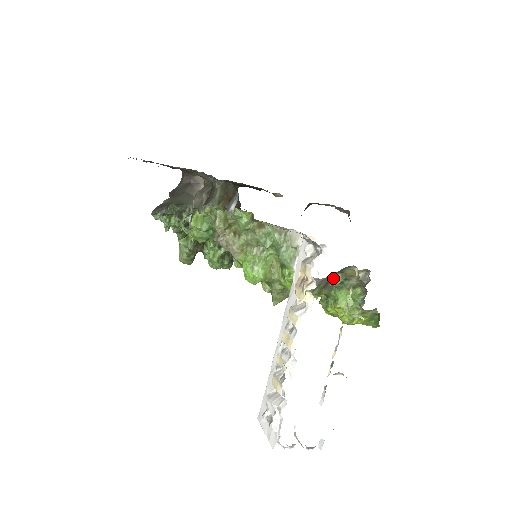
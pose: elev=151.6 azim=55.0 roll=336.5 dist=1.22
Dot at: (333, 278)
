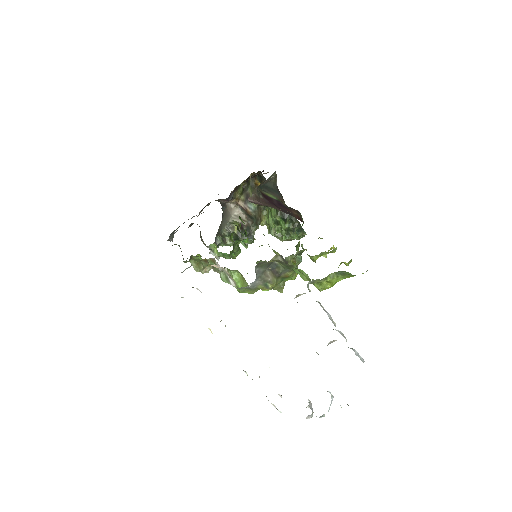
Dot at: (277, 266)
